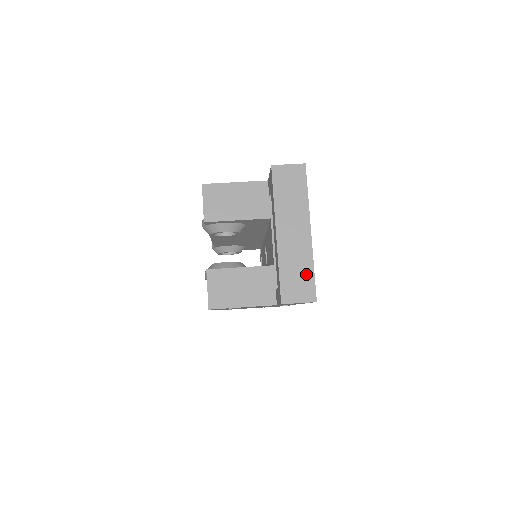
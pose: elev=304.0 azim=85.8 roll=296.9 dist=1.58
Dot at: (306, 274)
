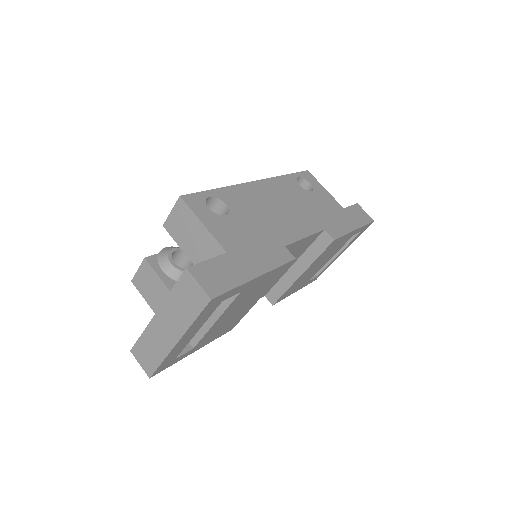
Dot at: (155, 358)
